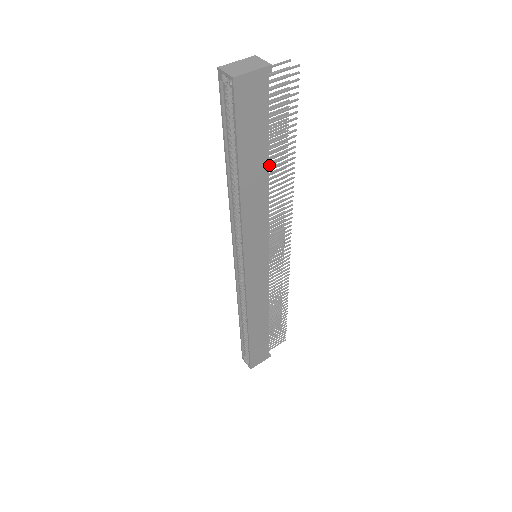
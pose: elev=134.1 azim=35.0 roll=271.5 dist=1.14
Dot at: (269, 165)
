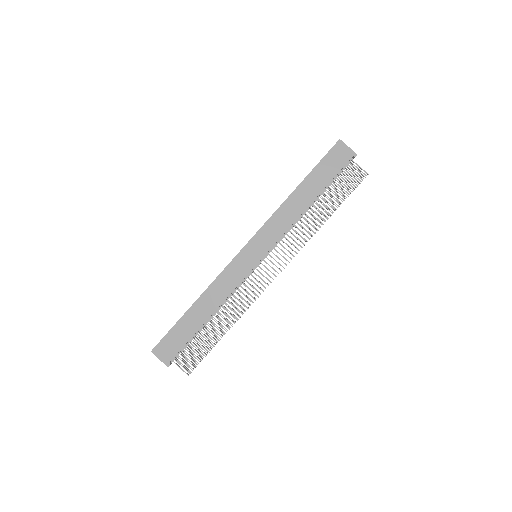
Dot at: (314, 212)
